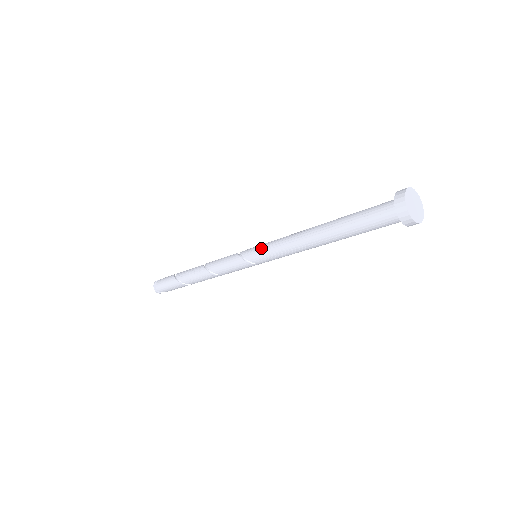
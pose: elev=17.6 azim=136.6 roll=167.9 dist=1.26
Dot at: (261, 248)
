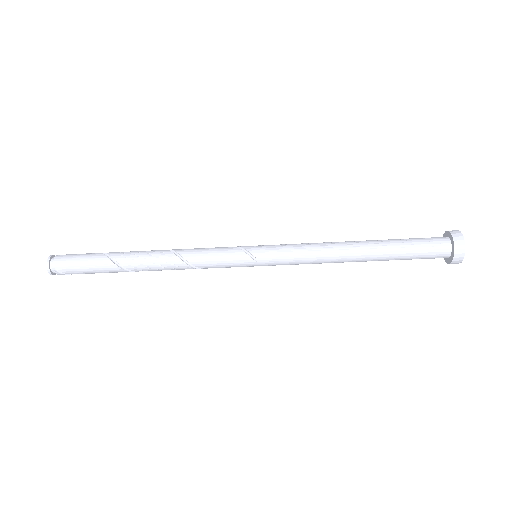
Dot at: (275, 245)
